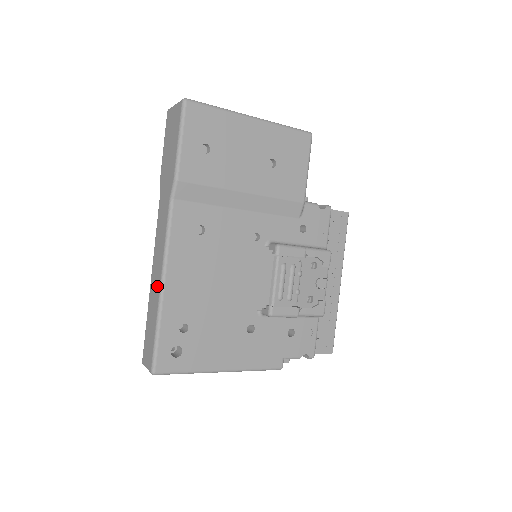
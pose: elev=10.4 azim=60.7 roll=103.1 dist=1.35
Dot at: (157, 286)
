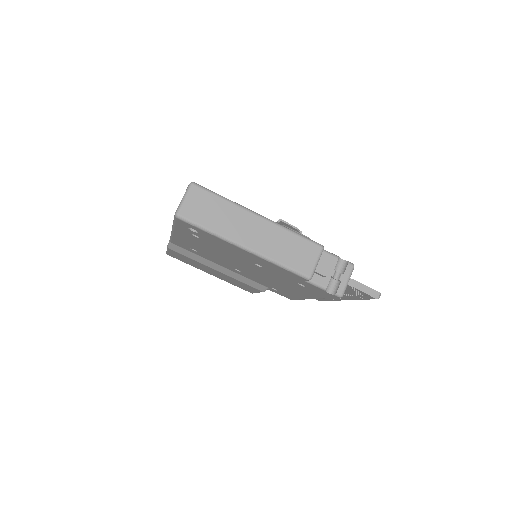
Dot at: occluded
